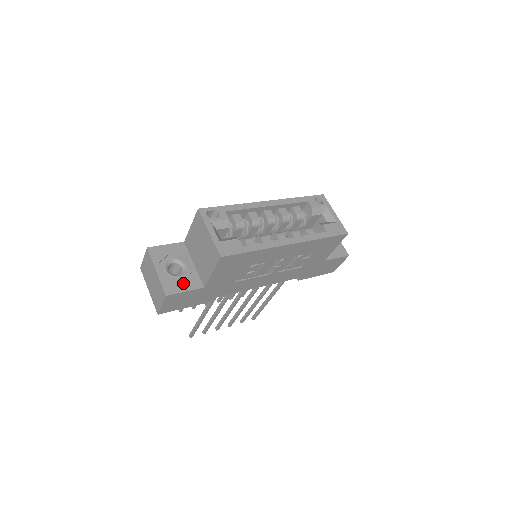
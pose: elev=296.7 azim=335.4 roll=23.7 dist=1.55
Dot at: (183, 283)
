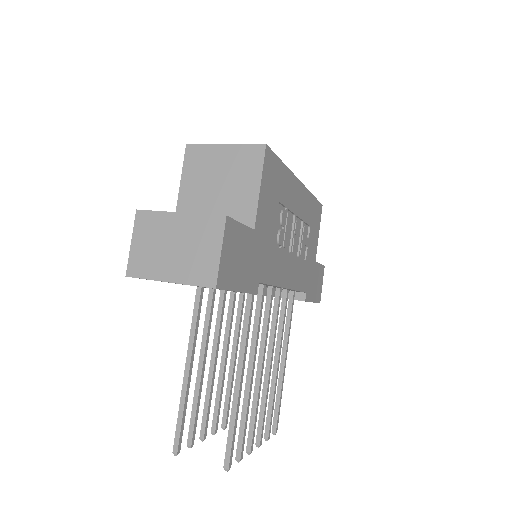
Dot at: occluded
